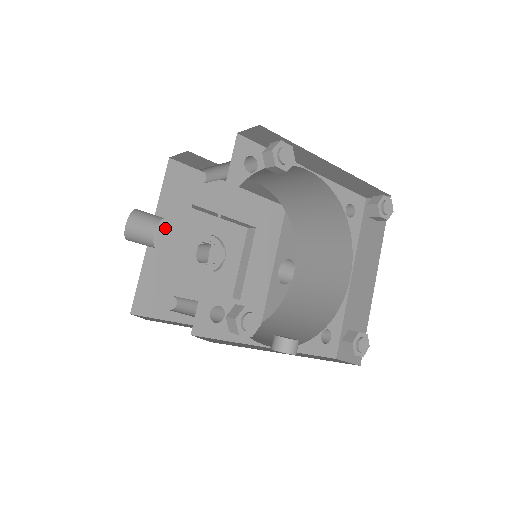
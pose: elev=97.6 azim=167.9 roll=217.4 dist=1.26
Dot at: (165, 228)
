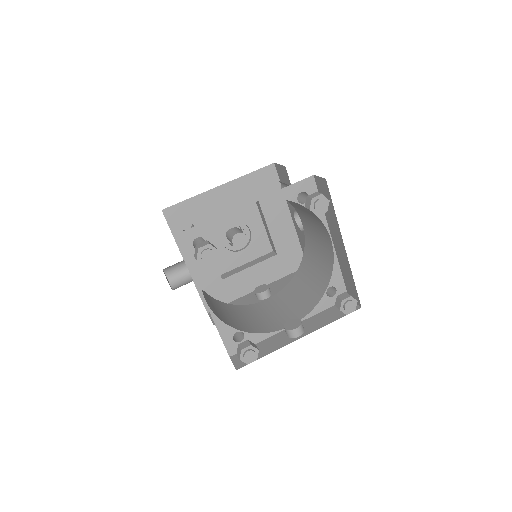
Dot at: occluded
